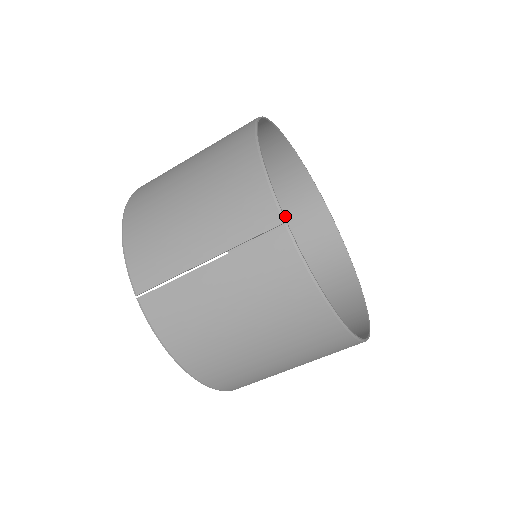
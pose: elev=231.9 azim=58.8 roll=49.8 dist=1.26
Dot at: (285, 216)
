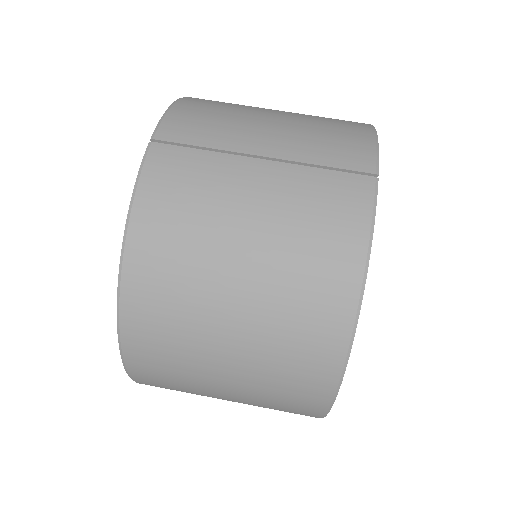
Dot at: occluded
